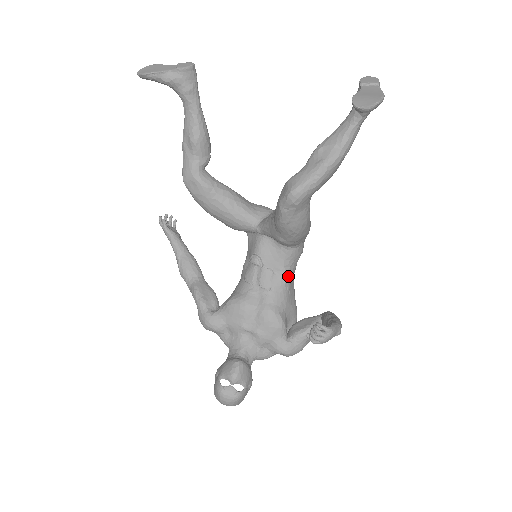
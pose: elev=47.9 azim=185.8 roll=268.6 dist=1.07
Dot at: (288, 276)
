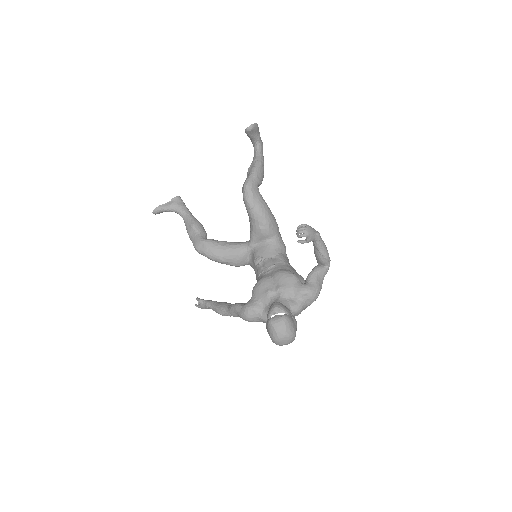
Dot at: (283, 257)
